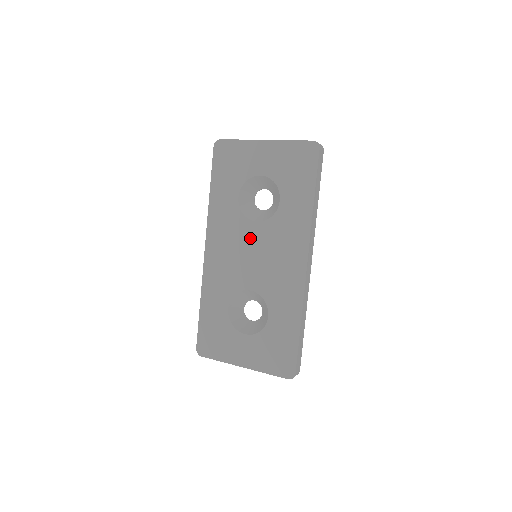
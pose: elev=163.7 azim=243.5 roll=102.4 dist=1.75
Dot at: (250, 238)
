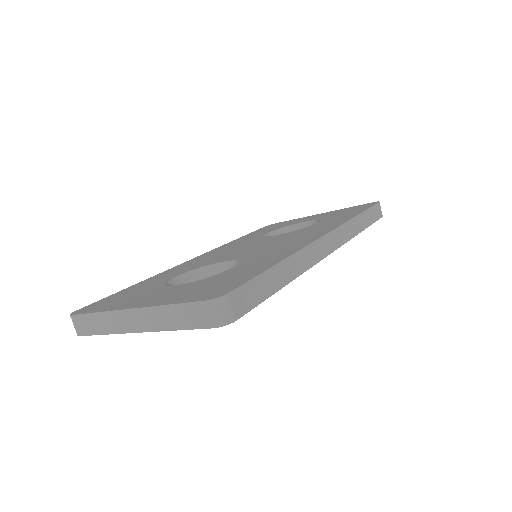
Dot at: (260, 242)
